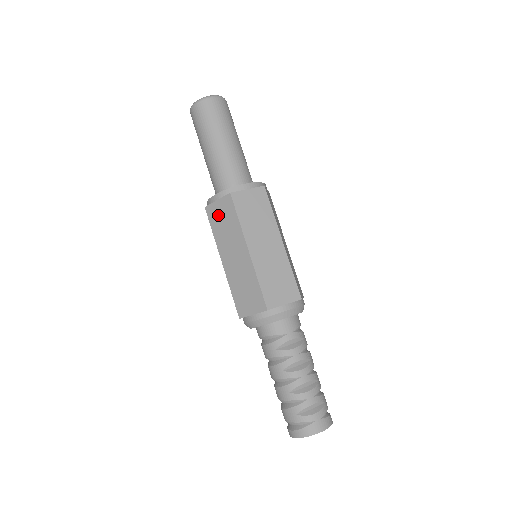
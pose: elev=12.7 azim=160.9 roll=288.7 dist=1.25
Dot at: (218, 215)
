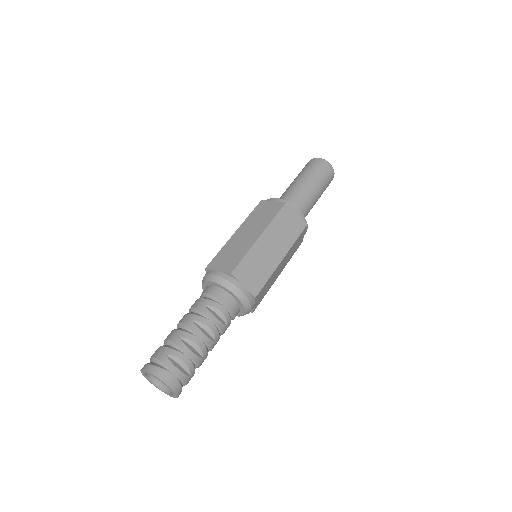
Dot at: (265, 208)
